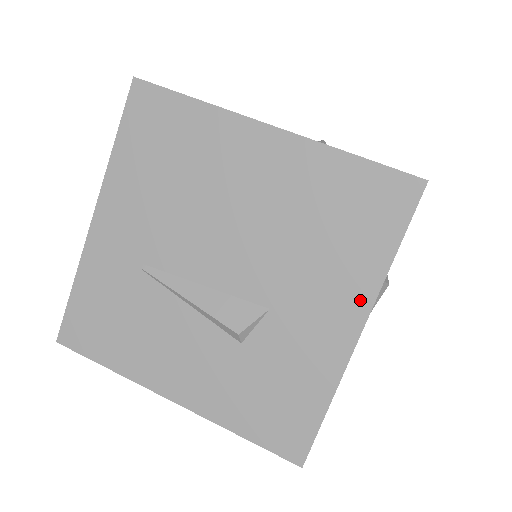
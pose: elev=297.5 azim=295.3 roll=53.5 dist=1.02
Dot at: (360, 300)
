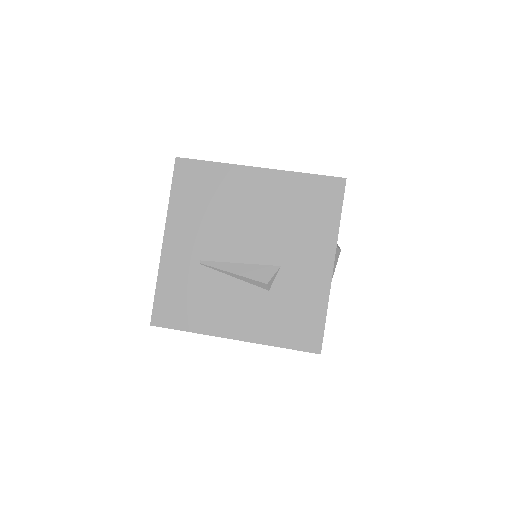
Dot at: (329, 247)
